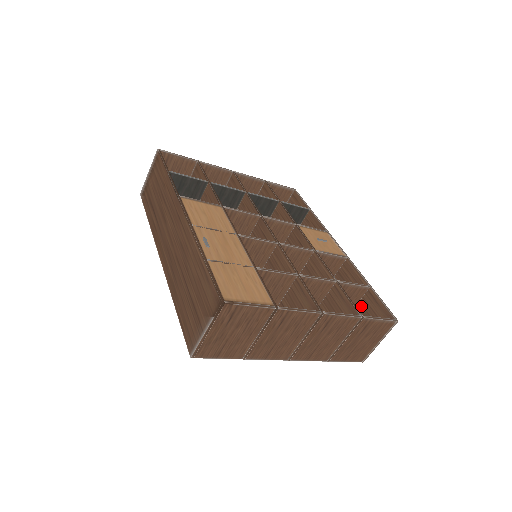
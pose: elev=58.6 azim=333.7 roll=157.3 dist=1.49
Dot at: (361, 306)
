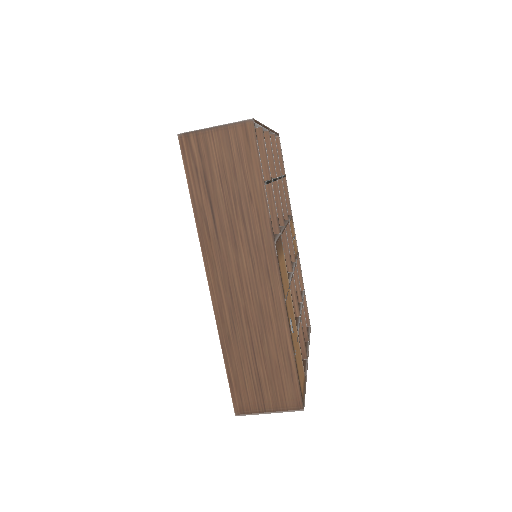
Dot at: occluded
